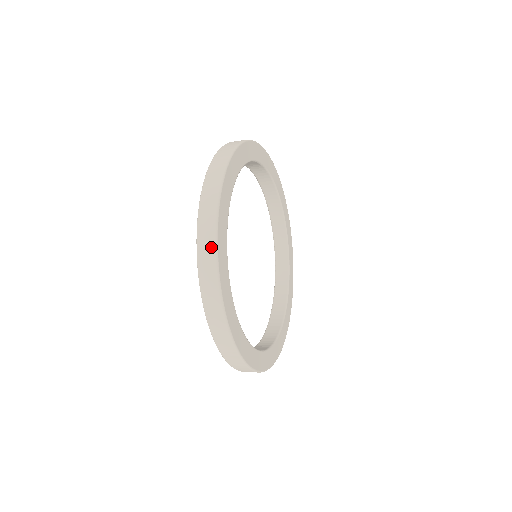
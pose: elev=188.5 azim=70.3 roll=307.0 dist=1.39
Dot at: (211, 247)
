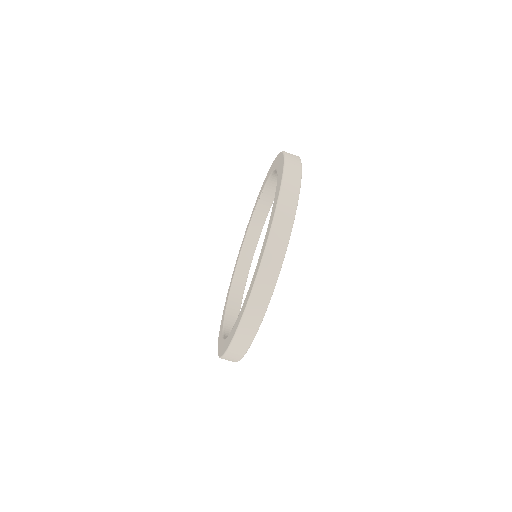
Dot at: (287, 227)
